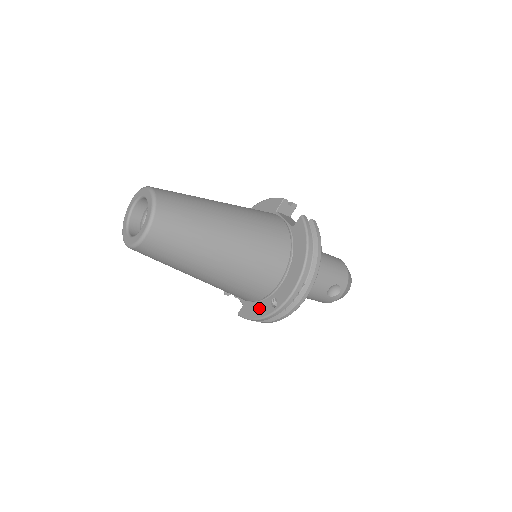
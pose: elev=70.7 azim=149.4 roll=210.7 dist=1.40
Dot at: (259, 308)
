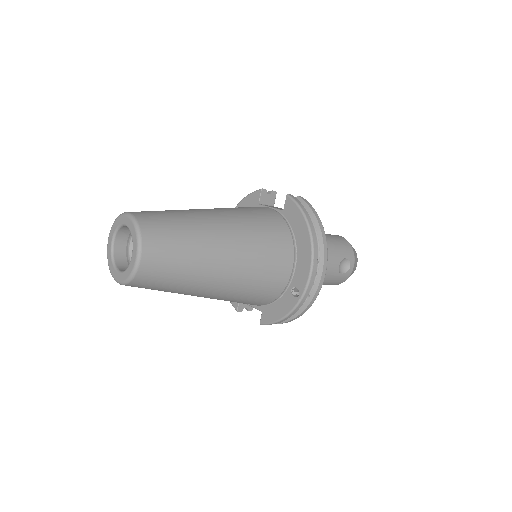
Dot at: (281, 306)
